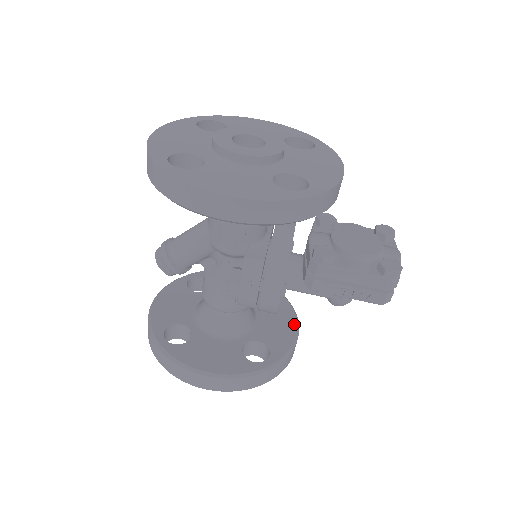
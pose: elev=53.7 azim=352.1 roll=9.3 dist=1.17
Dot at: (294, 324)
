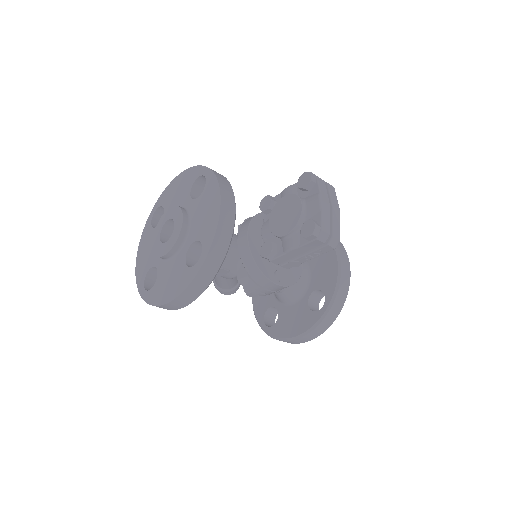
Dot at: (334, 256)
